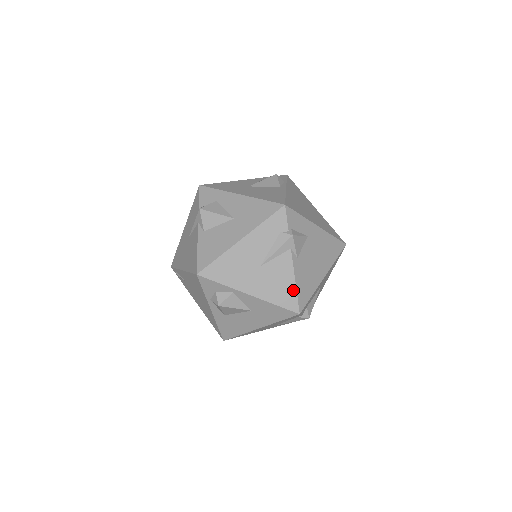
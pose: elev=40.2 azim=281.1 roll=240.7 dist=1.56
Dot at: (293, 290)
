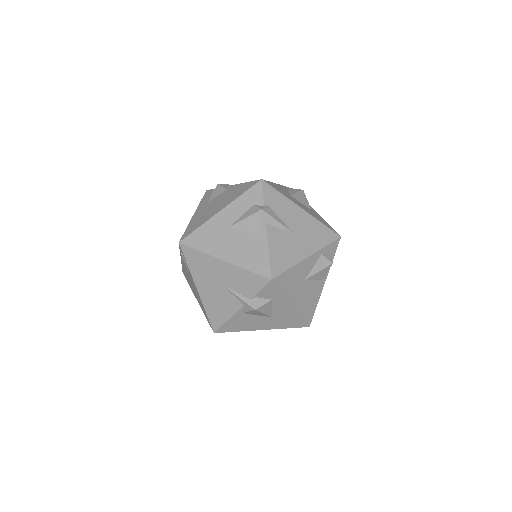
Dot at: occluded
